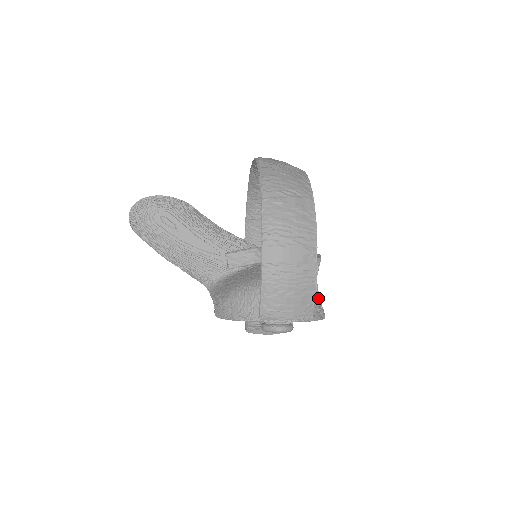
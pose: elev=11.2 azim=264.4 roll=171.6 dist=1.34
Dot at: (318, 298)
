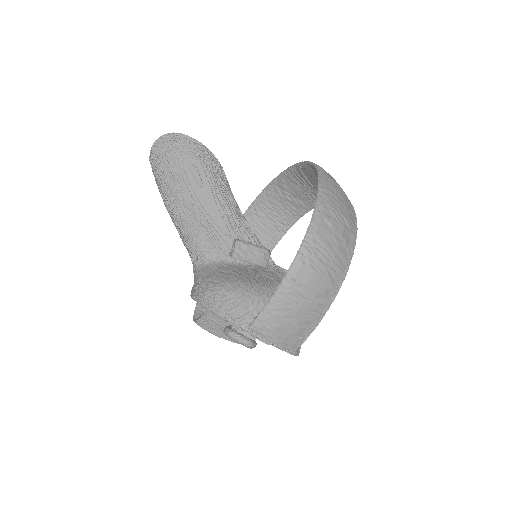
Dot at: occluded
